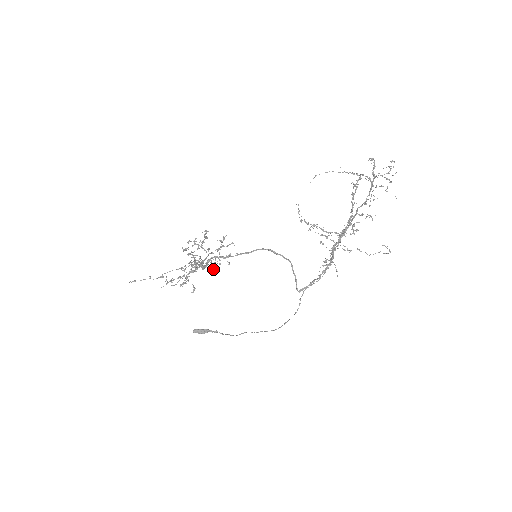
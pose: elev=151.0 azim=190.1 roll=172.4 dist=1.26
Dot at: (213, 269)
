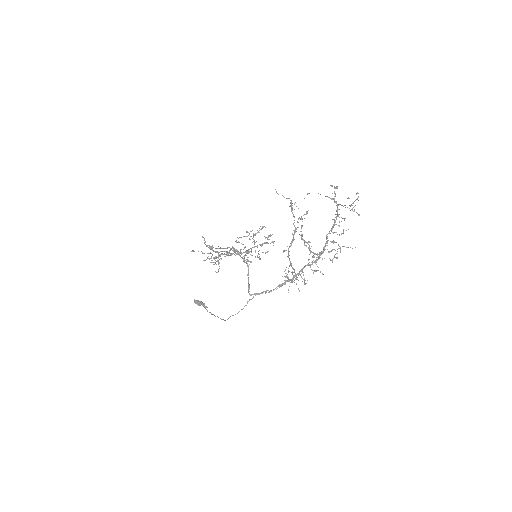
Dot at: (247, 259)
